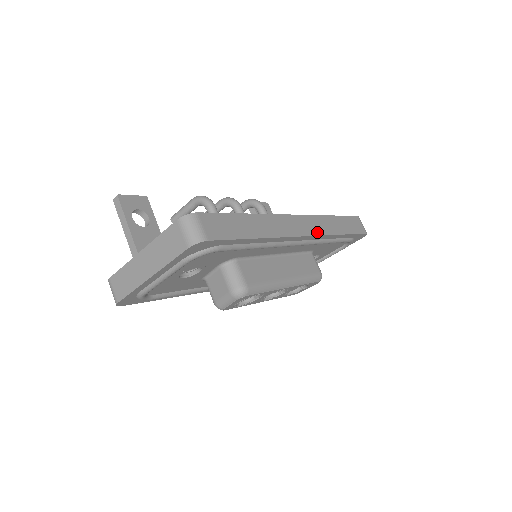
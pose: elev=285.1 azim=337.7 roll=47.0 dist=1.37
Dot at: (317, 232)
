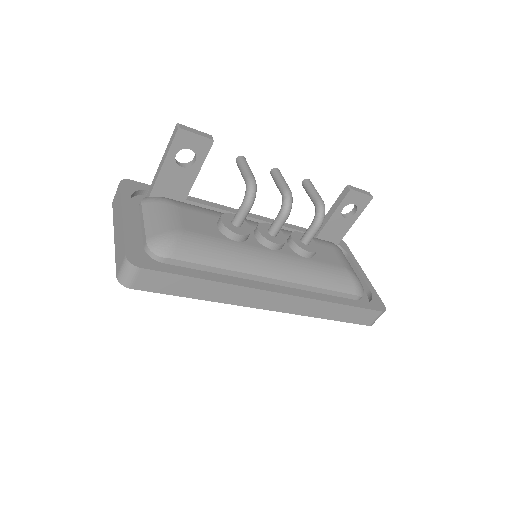
Dot at: (290, 310)
